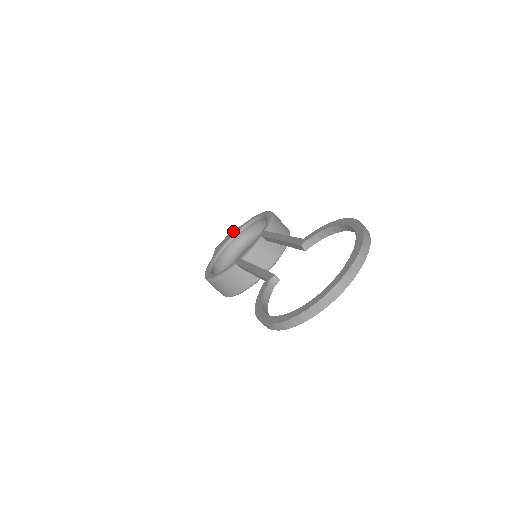
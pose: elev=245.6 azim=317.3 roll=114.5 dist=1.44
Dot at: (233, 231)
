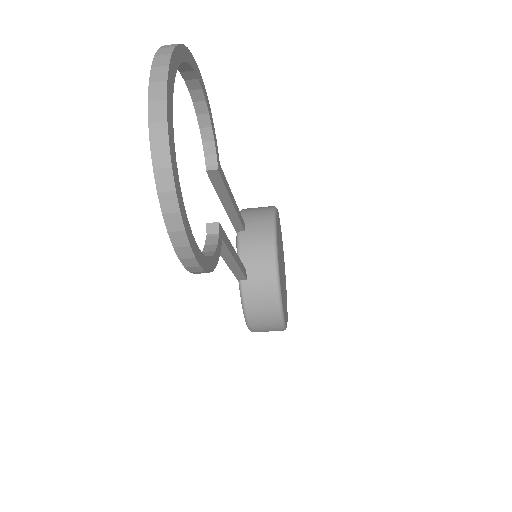
Dot at: occluded
